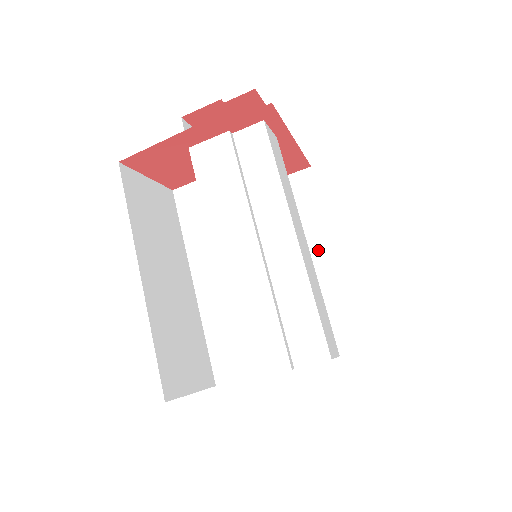
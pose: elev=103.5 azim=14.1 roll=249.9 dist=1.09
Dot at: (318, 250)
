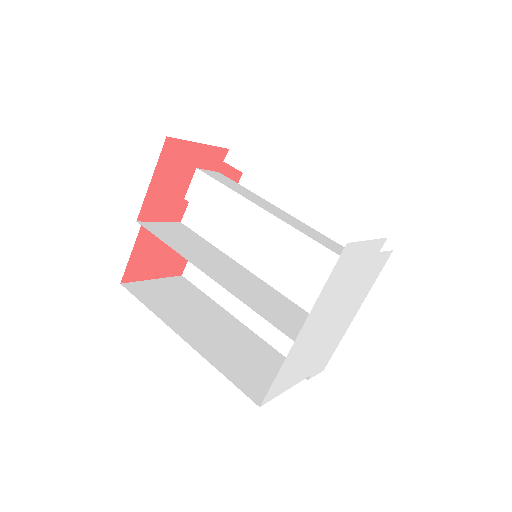
Dot at: occluded
